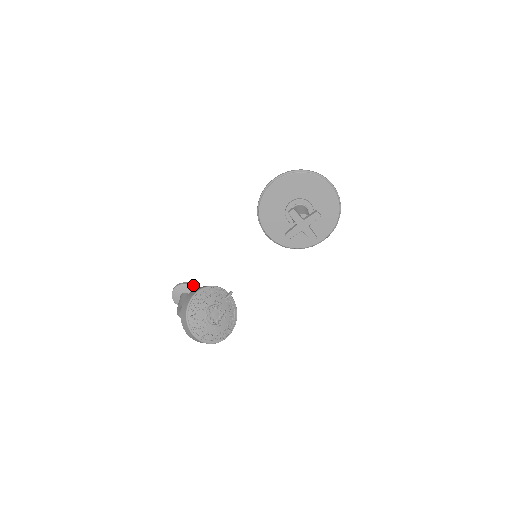
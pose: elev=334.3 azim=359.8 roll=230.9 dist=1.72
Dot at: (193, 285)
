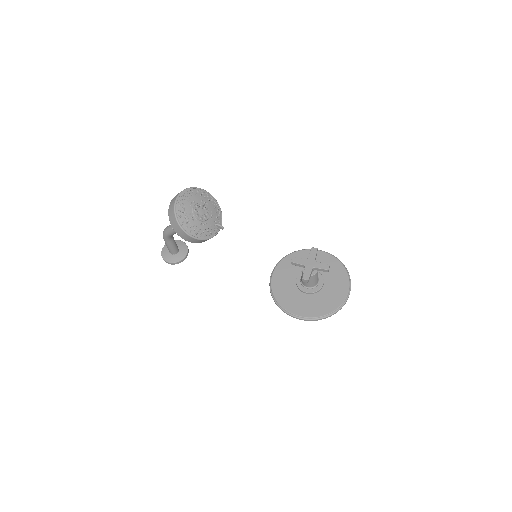
Dot at: (188, 252)
